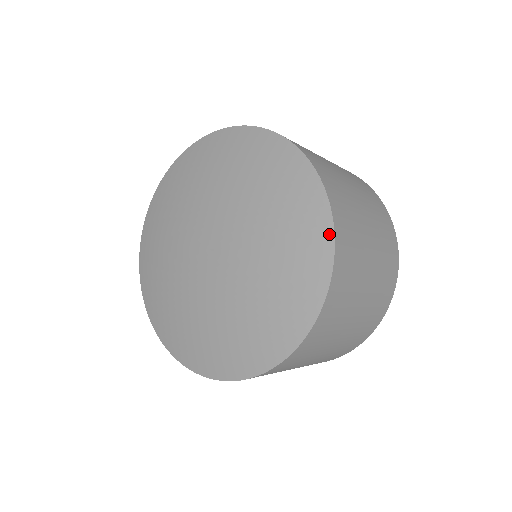
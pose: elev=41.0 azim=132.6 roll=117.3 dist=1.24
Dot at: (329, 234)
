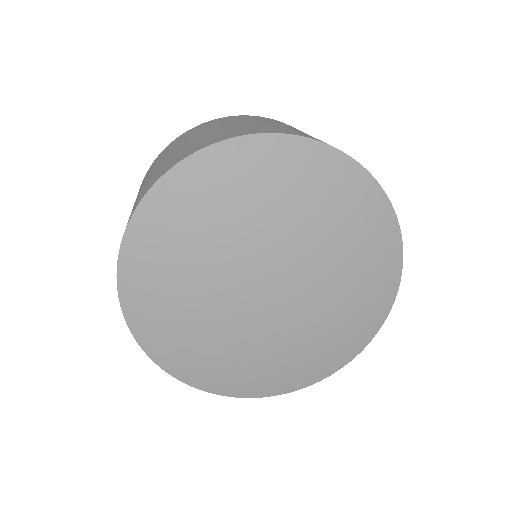
Dot at: (384, 317)
